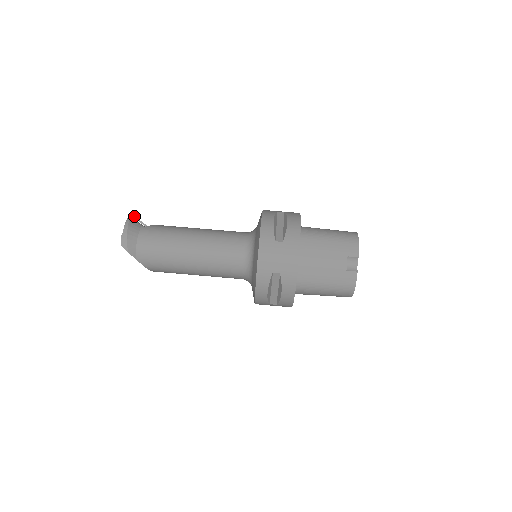
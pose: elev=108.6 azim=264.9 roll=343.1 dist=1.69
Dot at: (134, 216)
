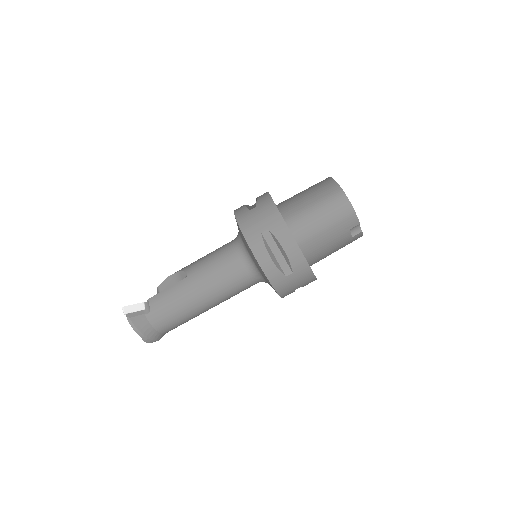
Dot at: (125, 307)
